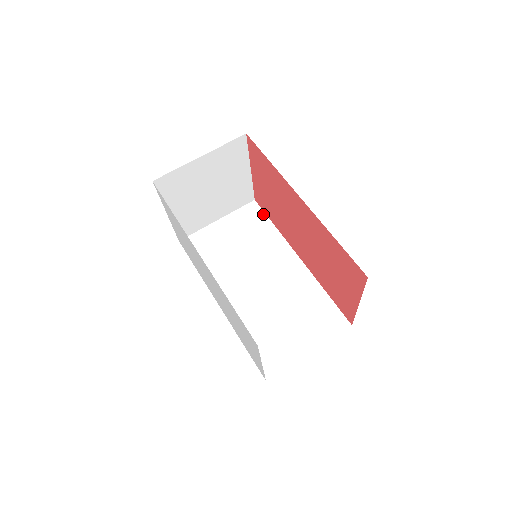
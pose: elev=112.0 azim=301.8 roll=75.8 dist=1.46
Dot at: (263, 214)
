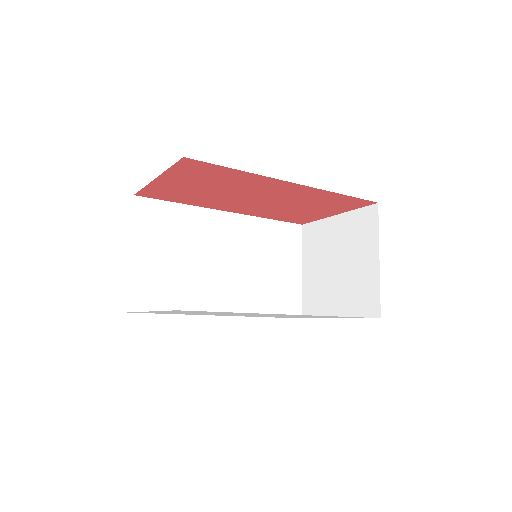
Dot at: (159, 202)
